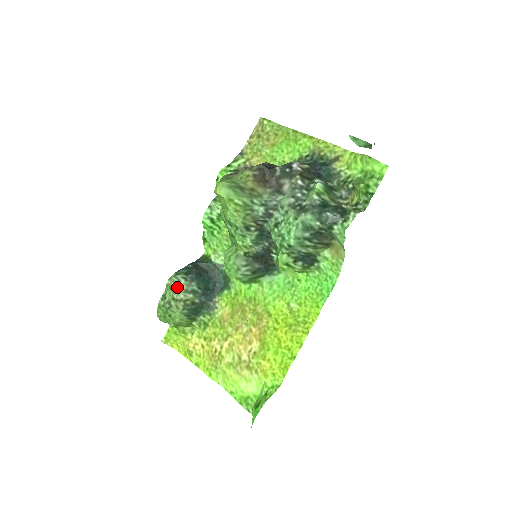
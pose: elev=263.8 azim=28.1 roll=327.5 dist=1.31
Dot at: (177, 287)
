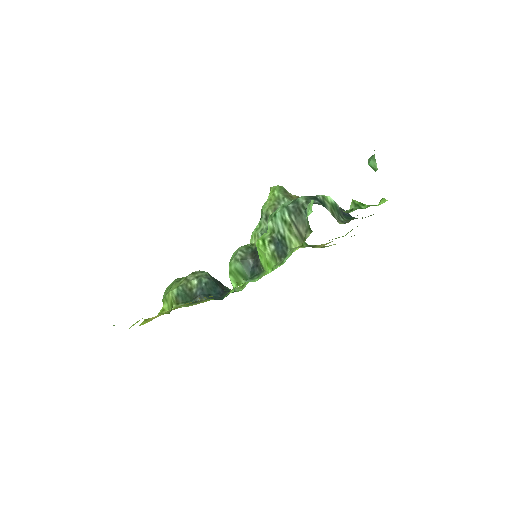
Dot at: (196, 273)
